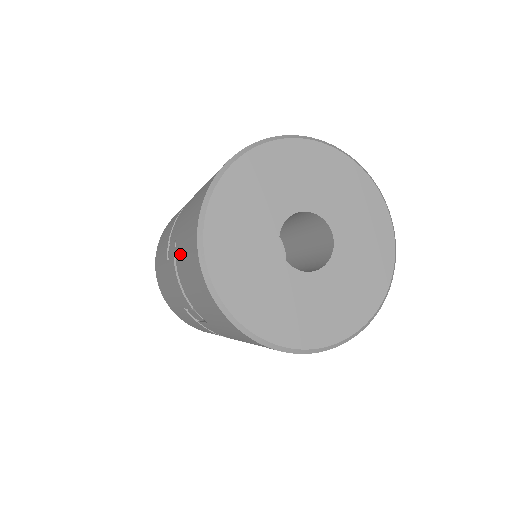
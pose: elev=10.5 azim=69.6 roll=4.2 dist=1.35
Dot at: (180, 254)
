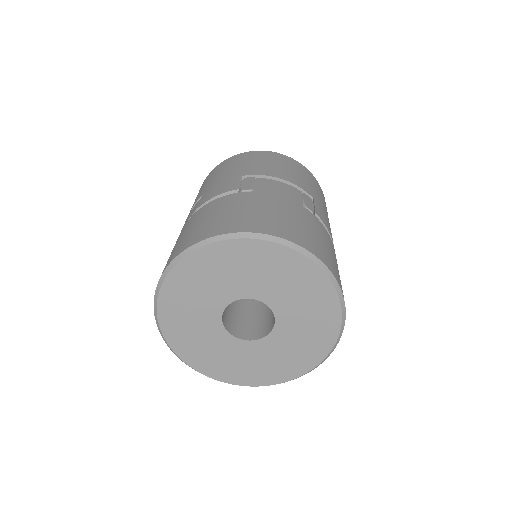
Dot at: occluded
